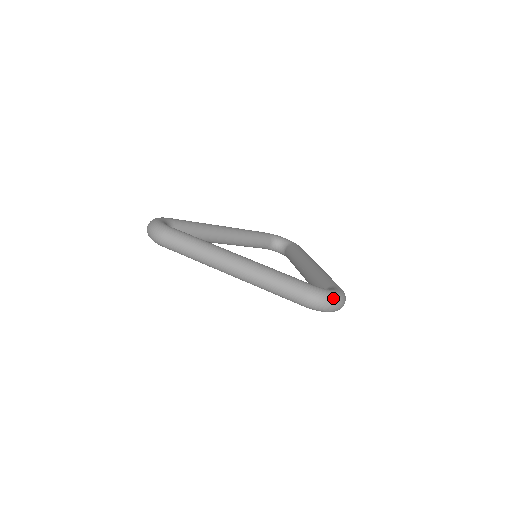
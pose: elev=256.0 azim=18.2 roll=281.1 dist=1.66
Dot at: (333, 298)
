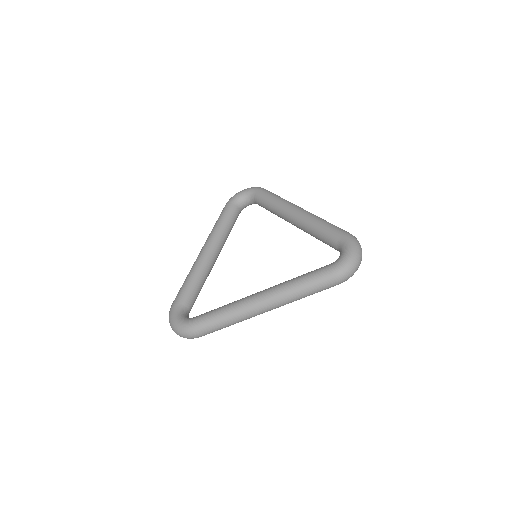
Dot at: (354, 260)
